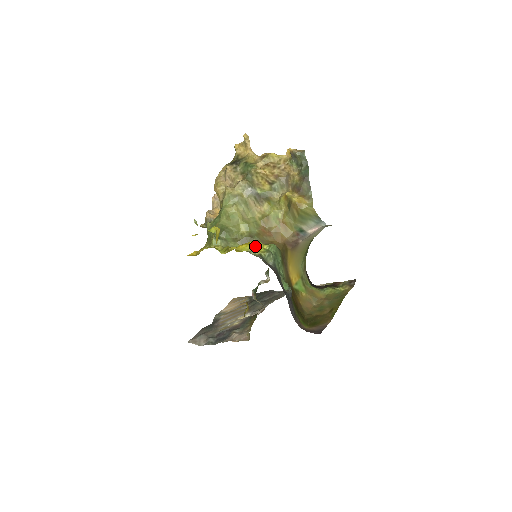
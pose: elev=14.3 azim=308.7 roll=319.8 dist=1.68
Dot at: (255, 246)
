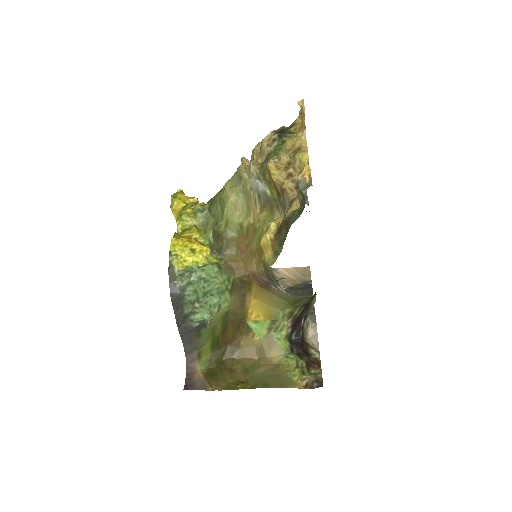
Dot at: (191, 252)
